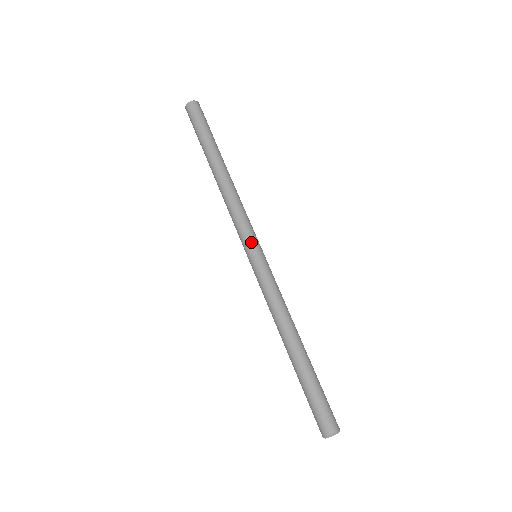
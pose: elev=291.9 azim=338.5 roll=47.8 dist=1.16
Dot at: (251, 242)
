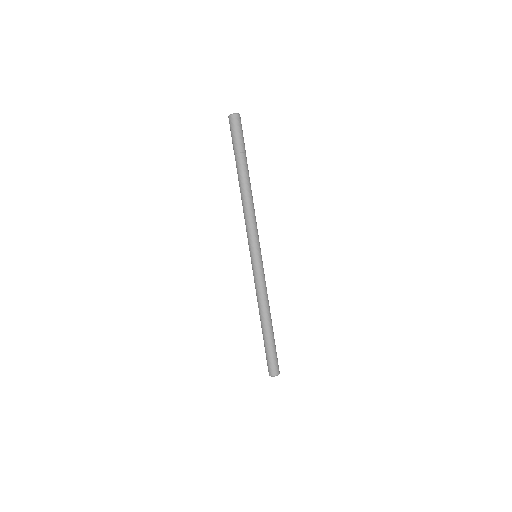
Dot at: (254, 248)
